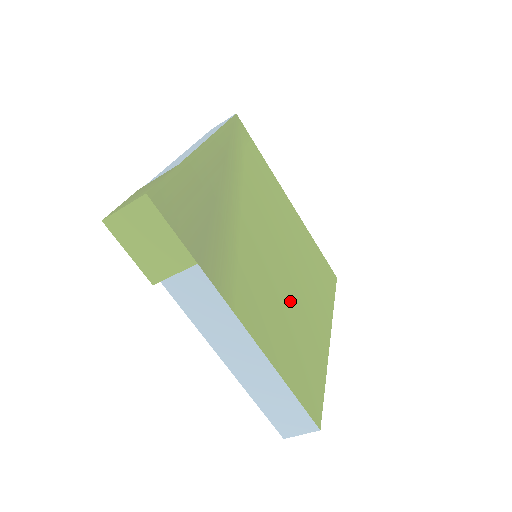
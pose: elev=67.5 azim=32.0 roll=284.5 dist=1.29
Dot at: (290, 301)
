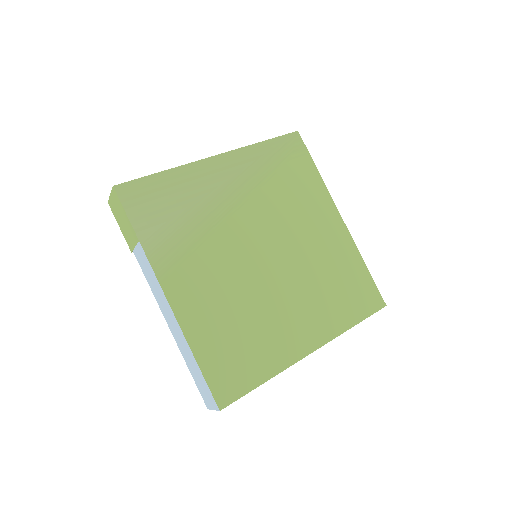
Dot at: (259, 300)
